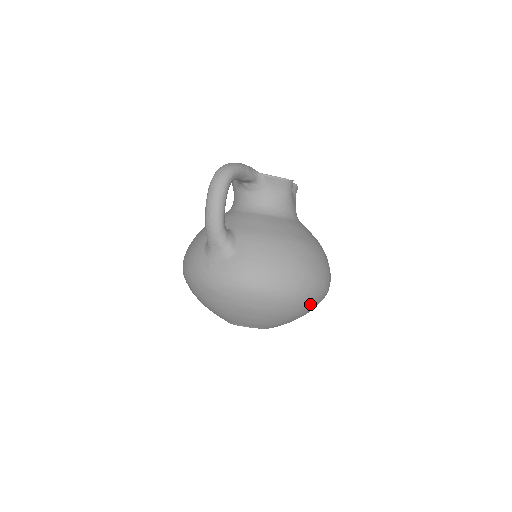
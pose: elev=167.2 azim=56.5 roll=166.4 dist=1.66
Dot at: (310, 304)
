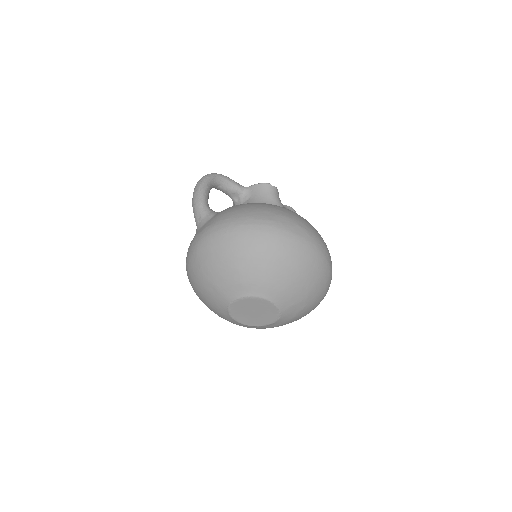
Dot at: (293, 247)
